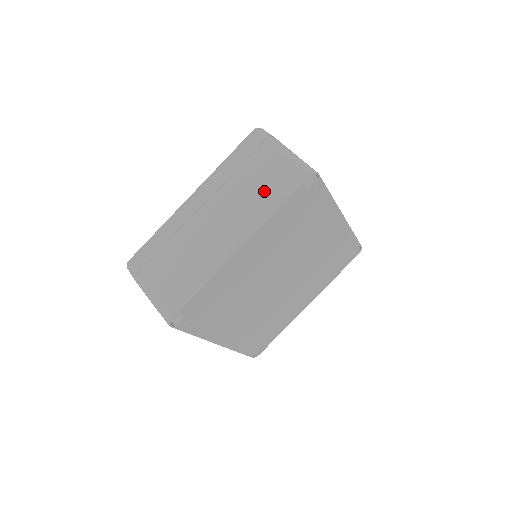
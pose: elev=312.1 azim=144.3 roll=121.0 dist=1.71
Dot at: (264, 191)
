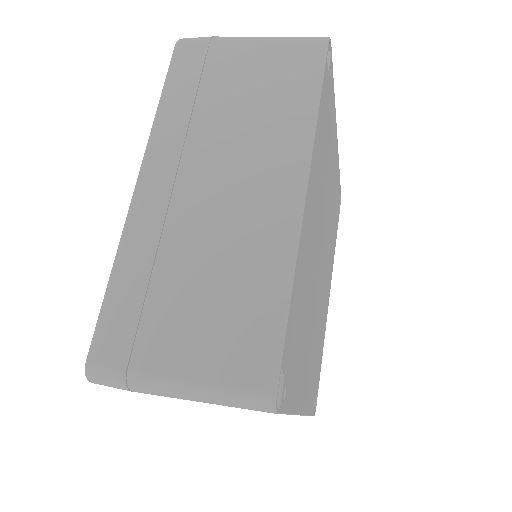
Dot at: (272, 98)
